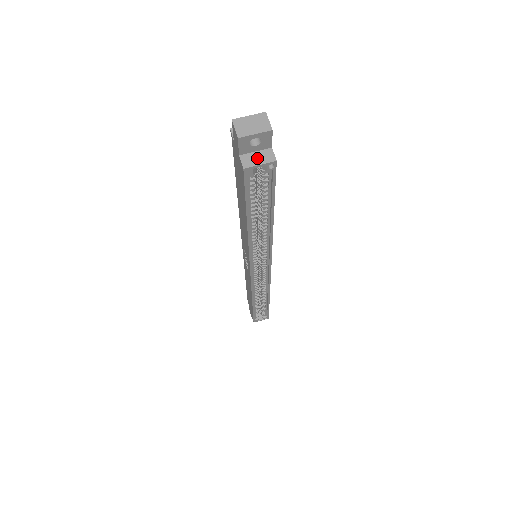
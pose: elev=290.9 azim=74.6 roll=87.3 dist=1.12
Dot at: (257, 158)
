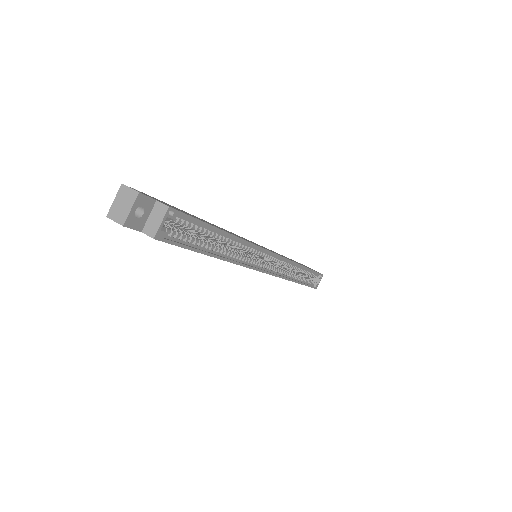
Dot at: (154, 220)
